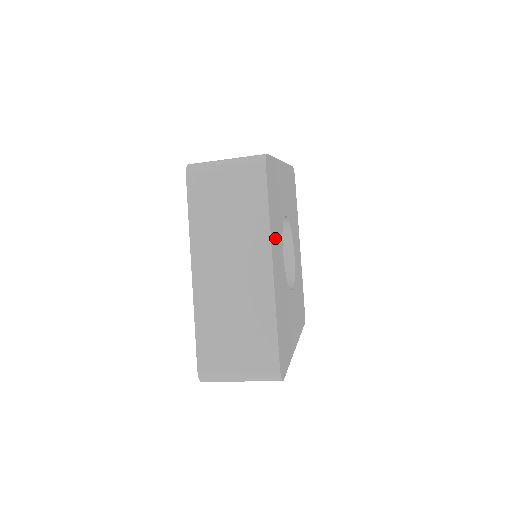
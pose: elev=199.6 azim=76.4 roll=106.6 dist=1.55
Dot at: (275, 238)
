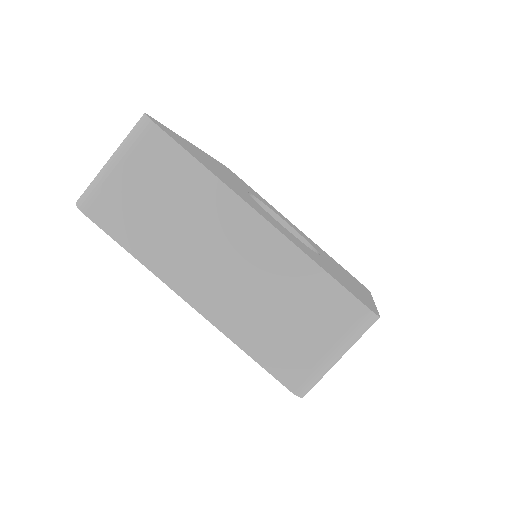
Dot at: occluded
